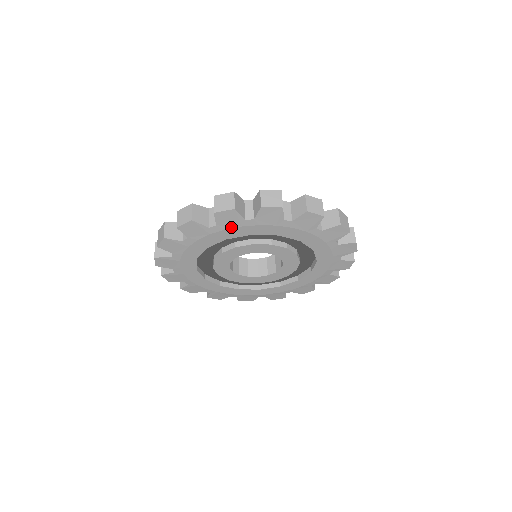
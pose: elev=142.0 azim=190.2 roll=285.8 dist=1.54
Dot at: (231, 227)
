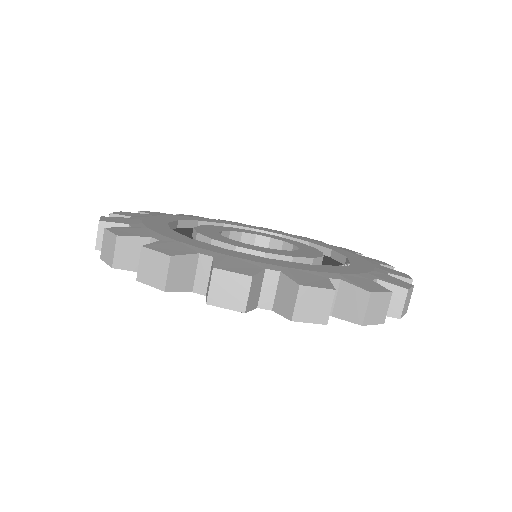
Dot at: occluded
